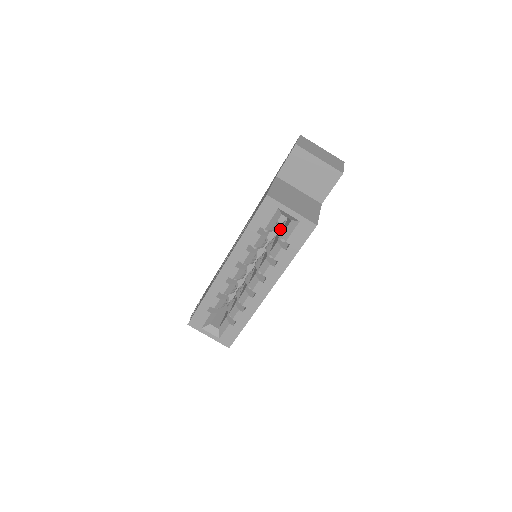
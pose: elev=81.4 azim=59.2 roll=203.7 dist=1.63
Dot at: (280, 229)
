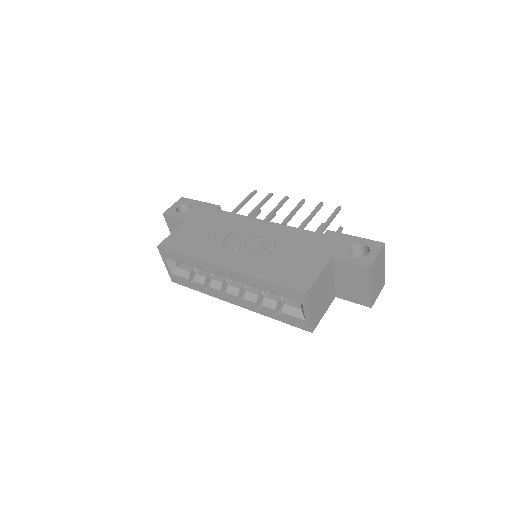
Dot at: occluded
